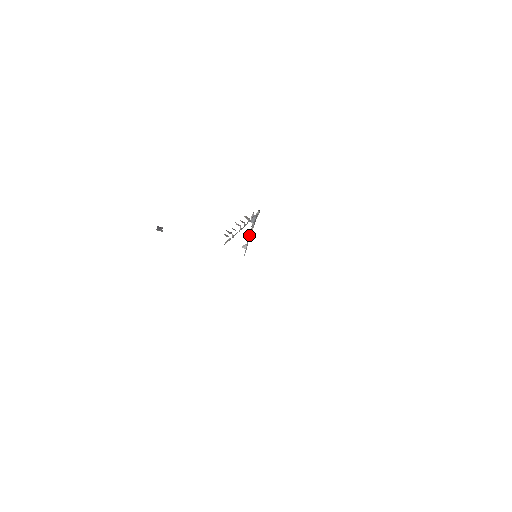
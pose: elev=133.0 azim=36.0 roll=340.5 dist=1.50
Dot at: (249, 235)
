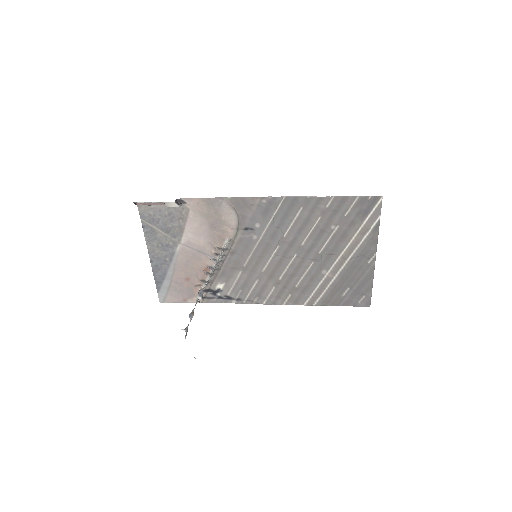
Dot at: (190, 317)
